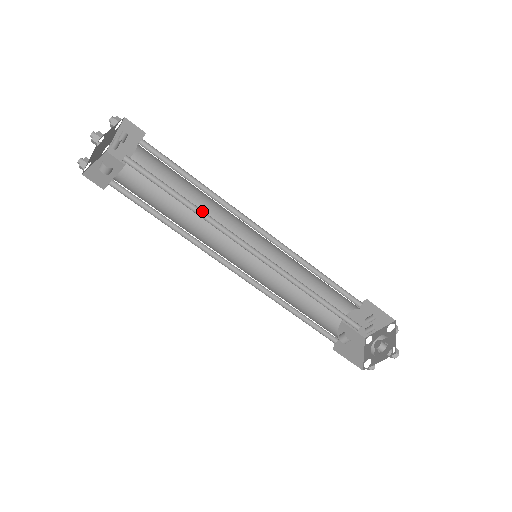
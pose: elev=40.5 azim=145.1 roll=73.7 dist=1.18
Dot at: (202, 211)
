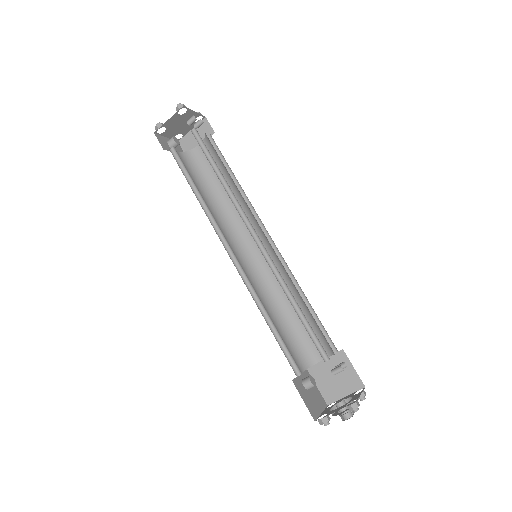
Dot at: (230, 190)
